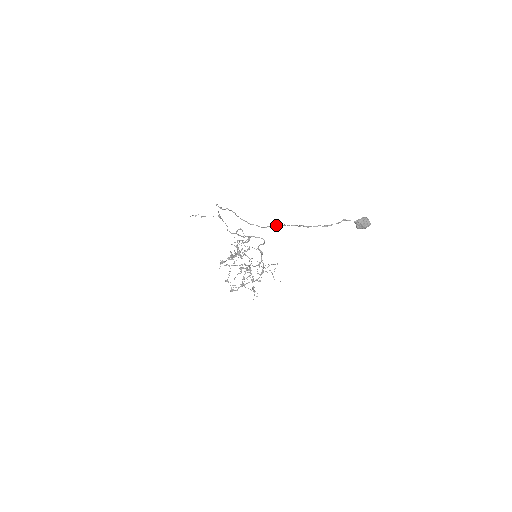
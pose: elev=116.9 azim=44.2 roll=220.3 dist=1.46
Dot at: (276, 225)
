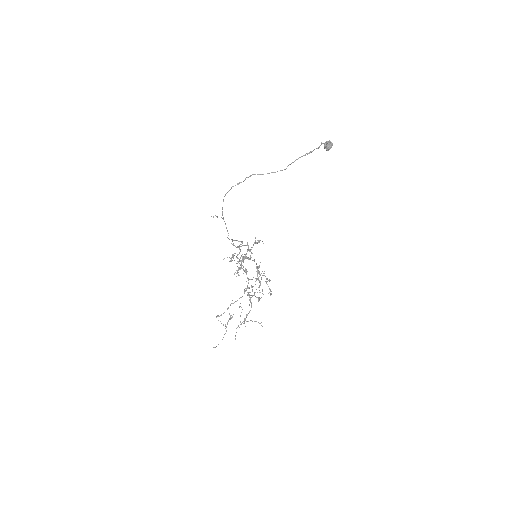
Dot at: (291, 163)
